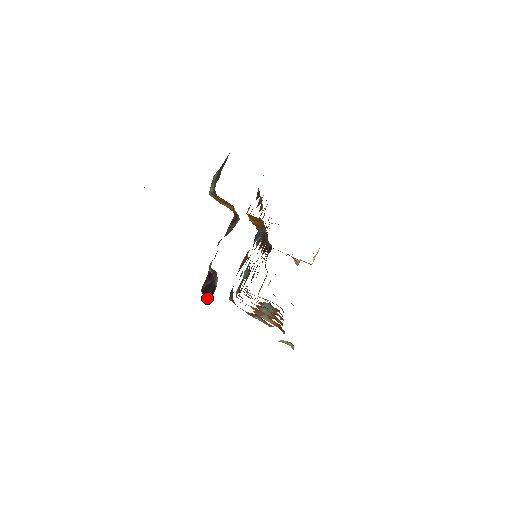
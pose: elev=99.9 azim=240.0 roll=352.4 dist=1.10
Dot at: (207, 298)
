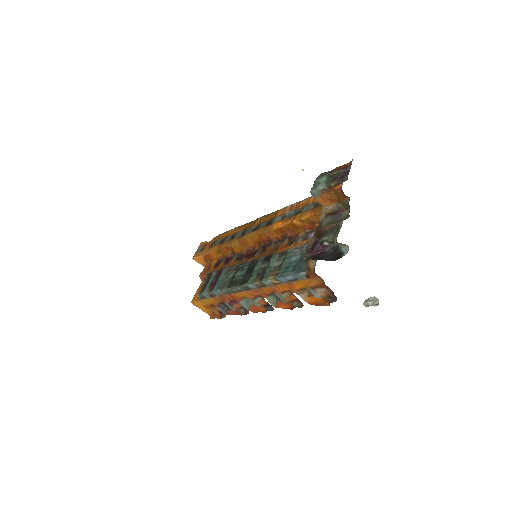
Dot at: (333, 260)
